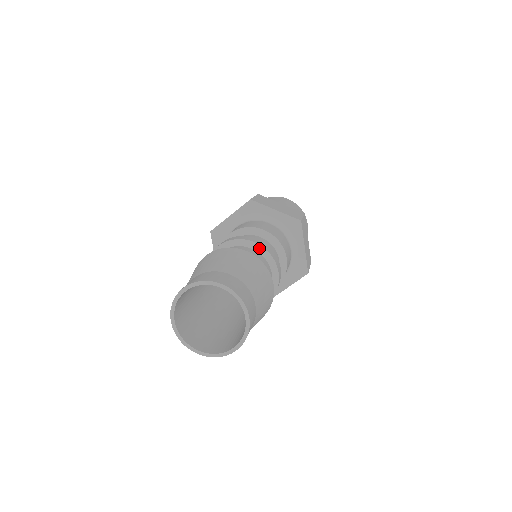
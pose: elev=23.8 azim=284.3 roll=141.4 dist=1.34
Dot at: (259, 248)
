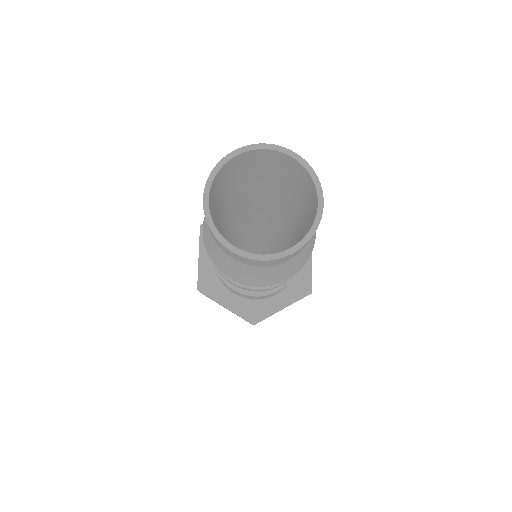
Dot at: occluded
